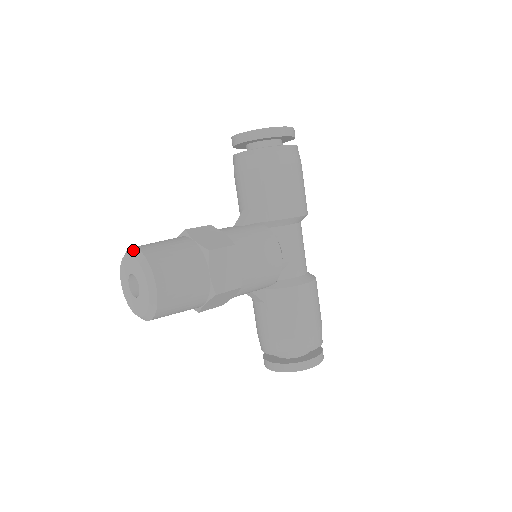
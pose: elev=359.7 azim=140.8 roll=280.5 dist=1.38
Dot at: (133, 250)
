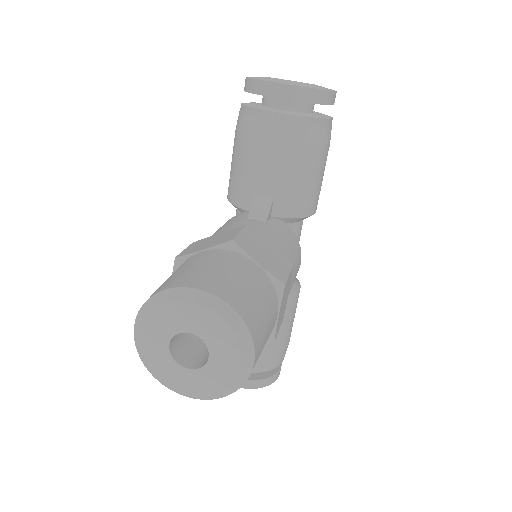
Dot at: (206, 297)
